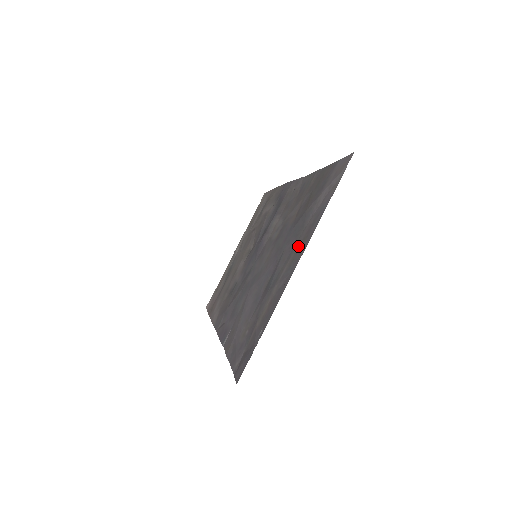
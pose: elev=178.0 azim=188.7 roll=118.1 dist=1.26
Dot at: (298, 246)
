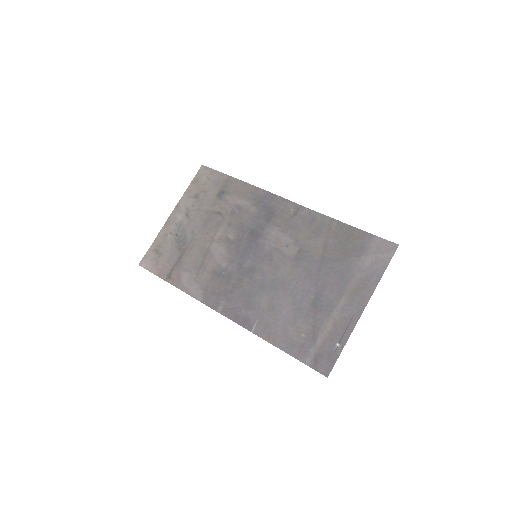
Dot at: (353, 290)
